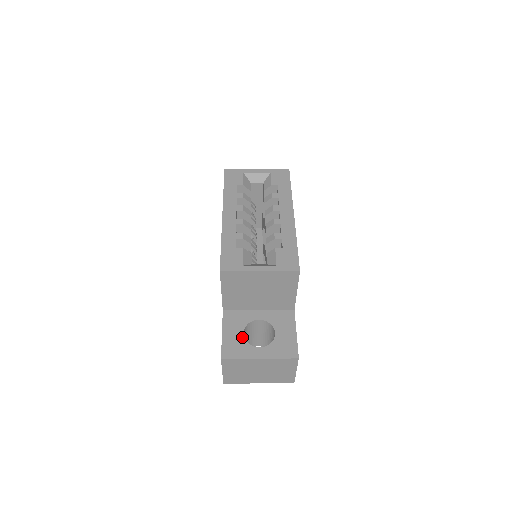
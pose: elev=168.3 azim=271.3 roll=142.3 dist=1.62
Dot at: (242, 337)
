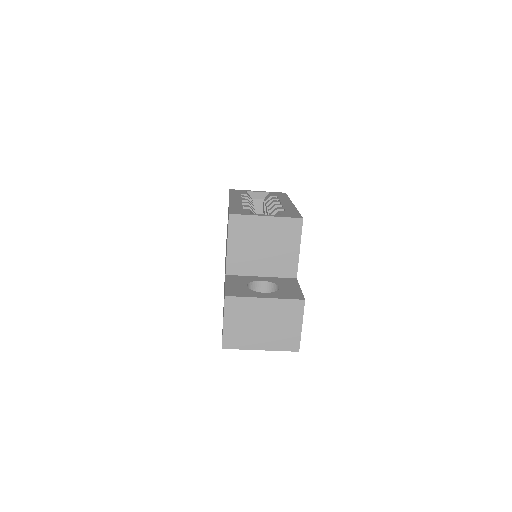
Dot at: (246, 287)
